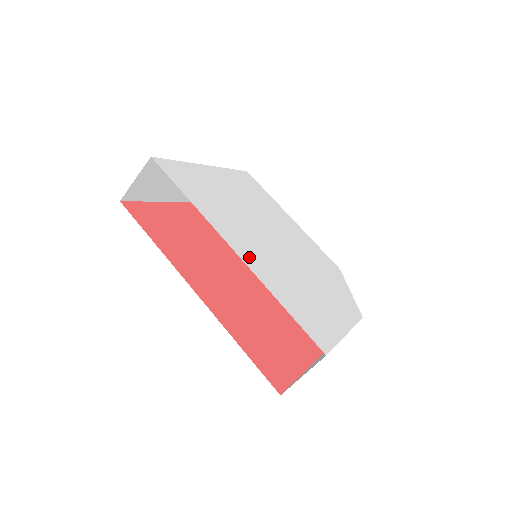
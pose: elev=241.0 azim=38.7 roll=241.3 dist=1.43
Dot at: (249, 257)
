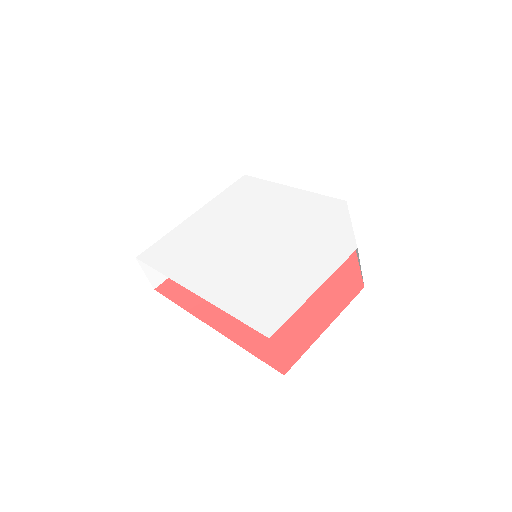
Dot at: (208, 286)
